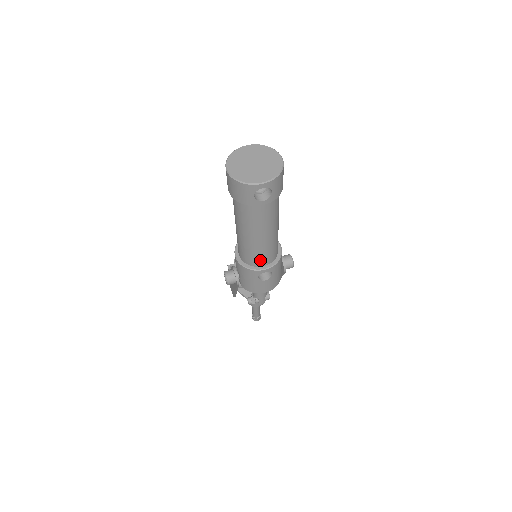
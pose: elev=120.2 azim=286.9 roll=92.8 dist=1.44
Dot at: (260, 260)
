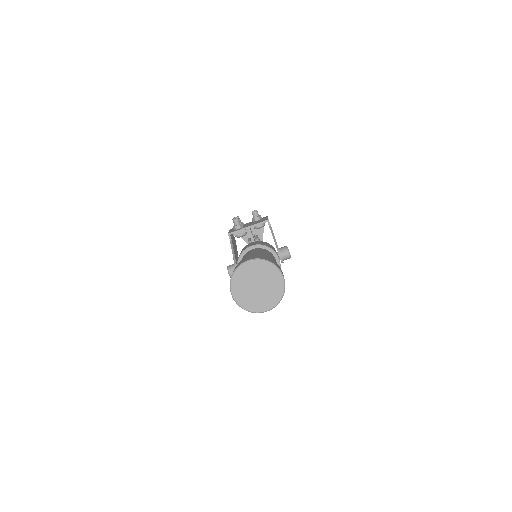
Dot at: occluded
